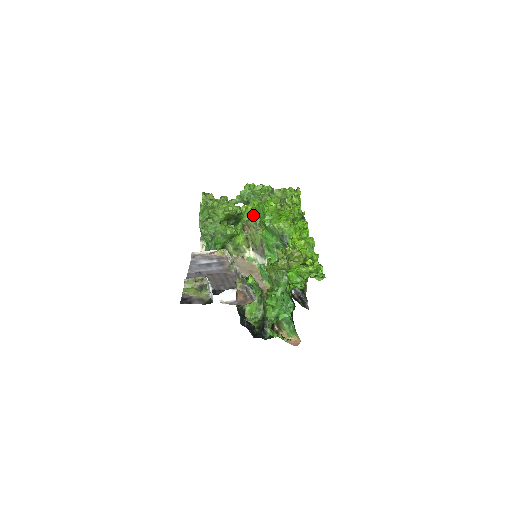
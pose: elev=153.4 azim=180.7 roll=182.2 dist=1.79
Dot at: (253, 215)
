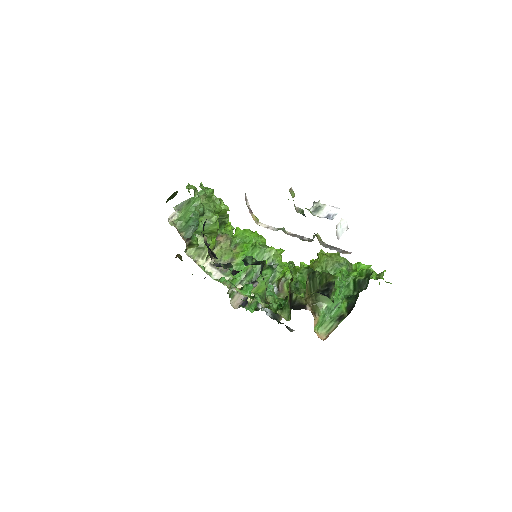
Dot at: (232, 235)
